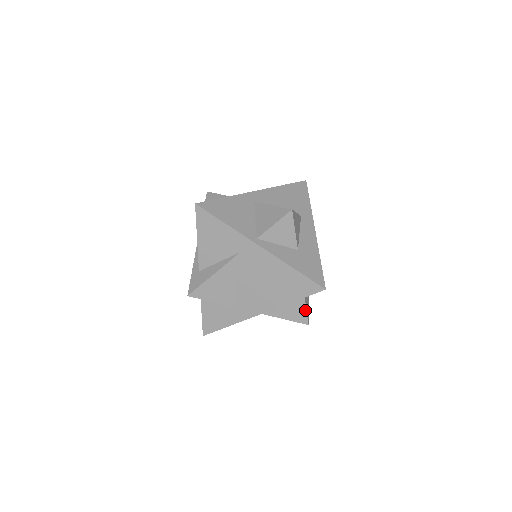
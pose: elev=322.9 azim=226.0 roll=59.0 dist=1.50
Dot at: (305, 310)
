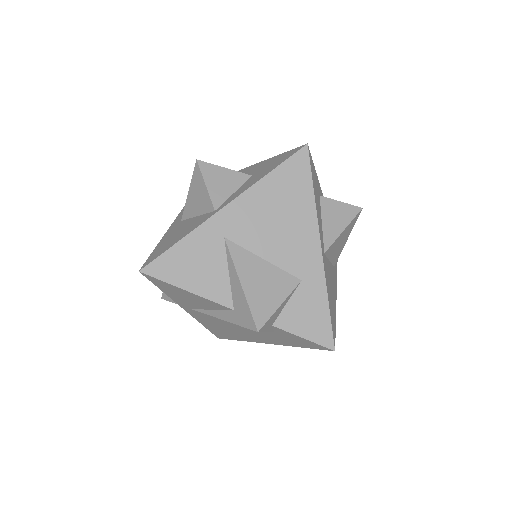
Dot at: (339, 203)
